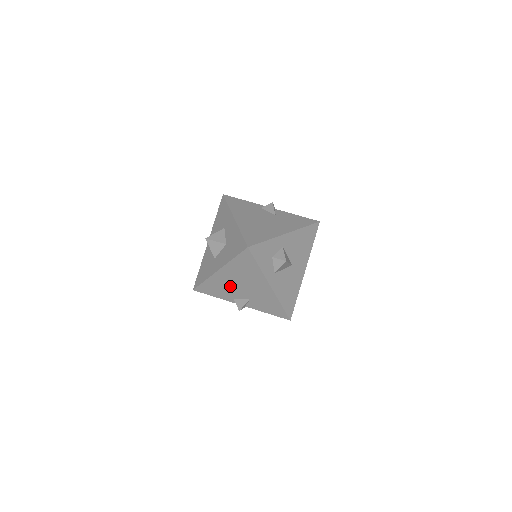
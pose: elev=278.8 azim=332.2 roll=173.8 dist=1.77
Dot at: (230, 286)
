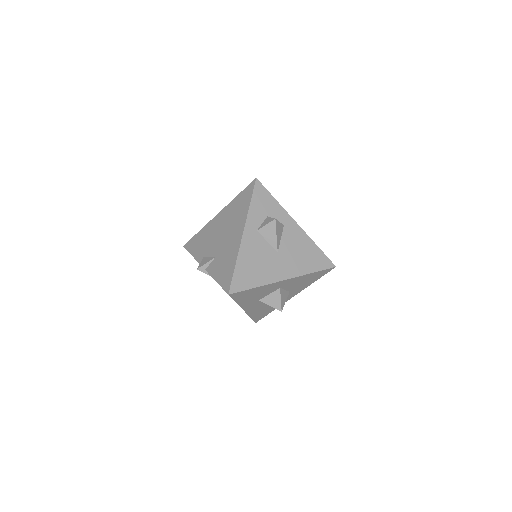
Dot at: (213, 237)
